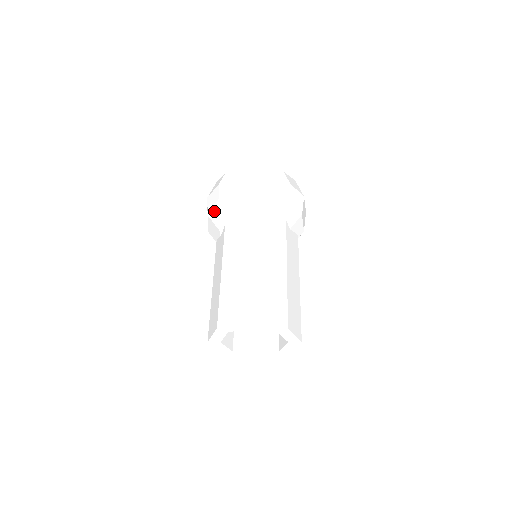
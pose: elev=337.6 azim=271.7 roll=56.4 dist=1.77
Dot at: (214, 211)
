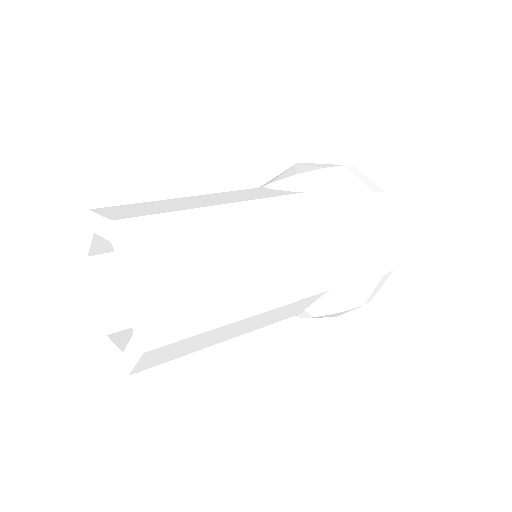
Dot at: occluded
